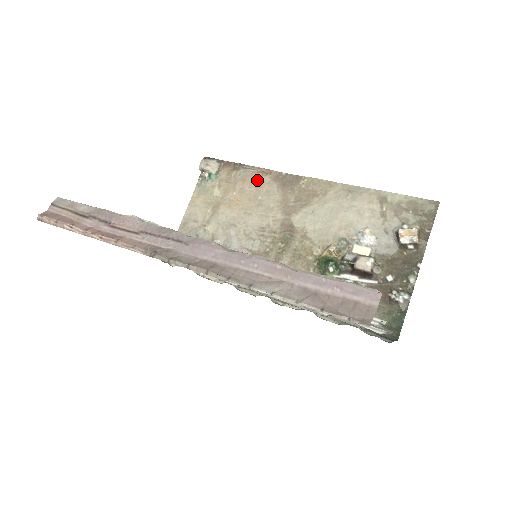
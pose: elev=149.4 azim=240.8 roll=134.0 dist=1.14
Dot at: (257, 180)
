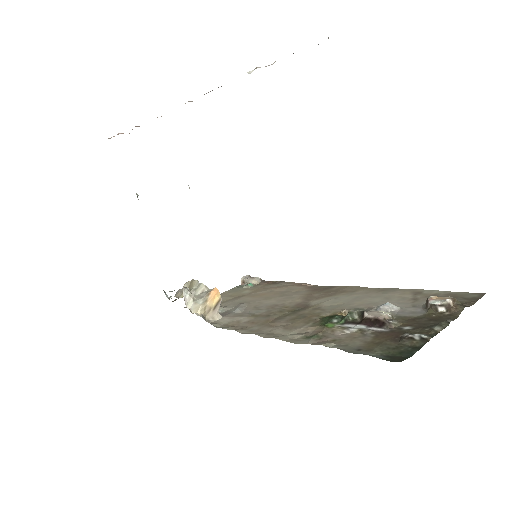
Dot at: (290, 287)
